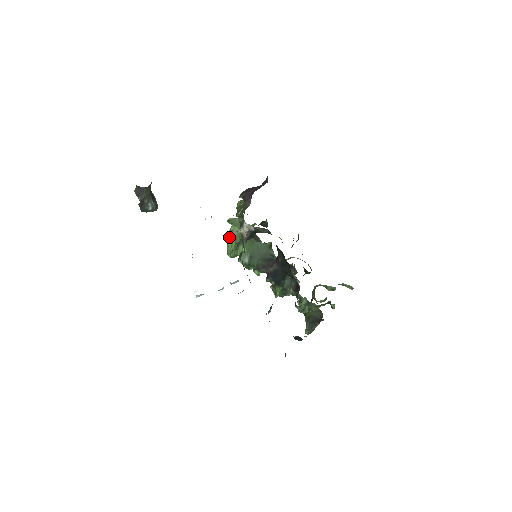
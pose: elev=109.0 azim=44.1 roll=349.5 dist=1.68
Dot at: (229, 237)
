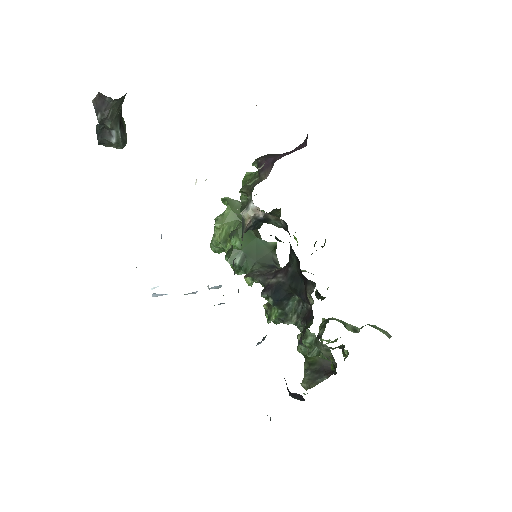
Dot at: (219, 222)
